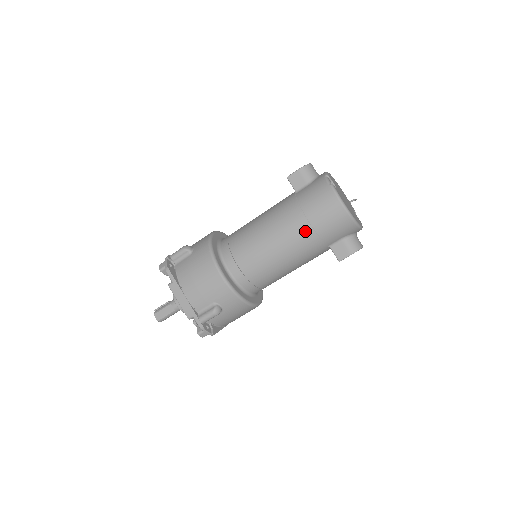
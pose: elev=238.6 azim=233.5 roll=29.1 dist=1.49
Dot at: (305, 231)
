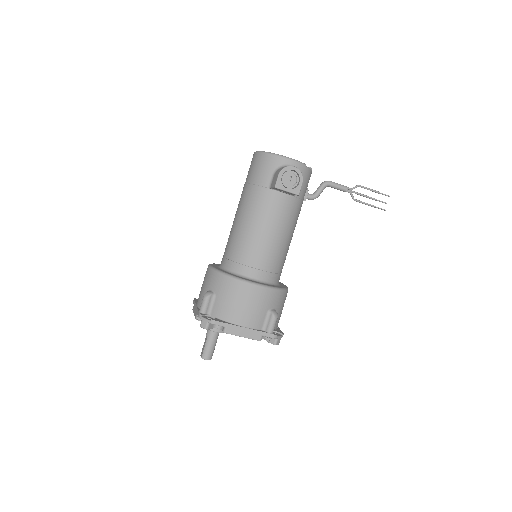
Dot at: (245, 190)
